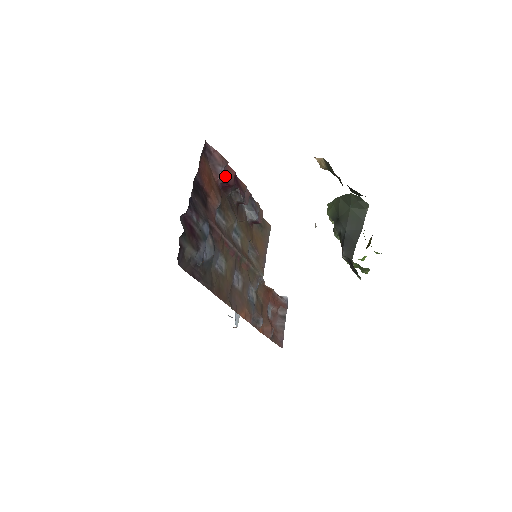
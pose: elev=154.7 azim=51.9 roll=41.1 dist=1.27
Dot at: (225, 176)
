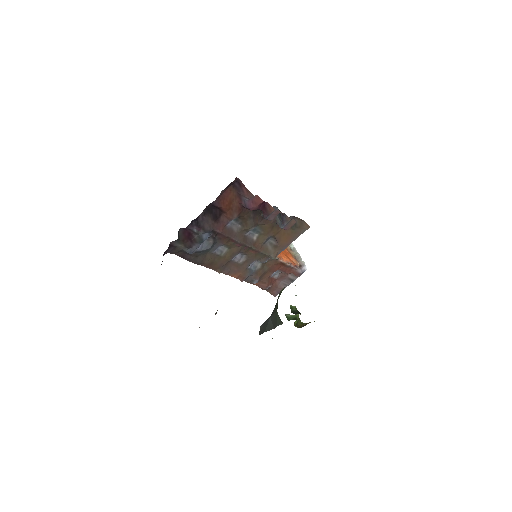
Dot at: (247, 204)
